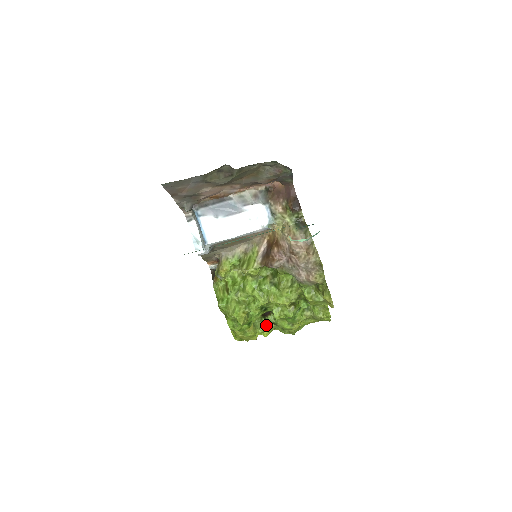
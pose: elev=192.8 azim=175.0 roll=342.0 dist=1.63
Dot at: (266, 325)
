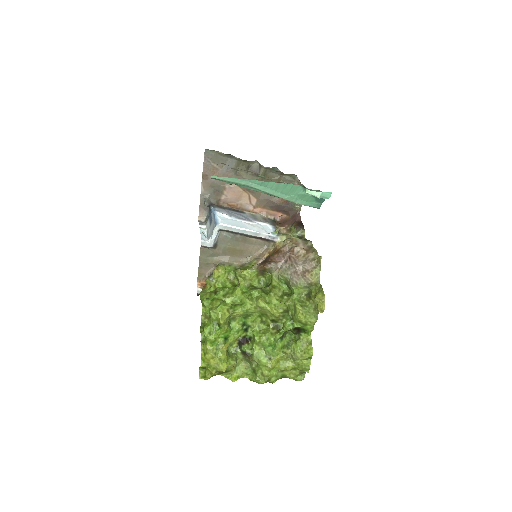
Dot at: (238, 363)
